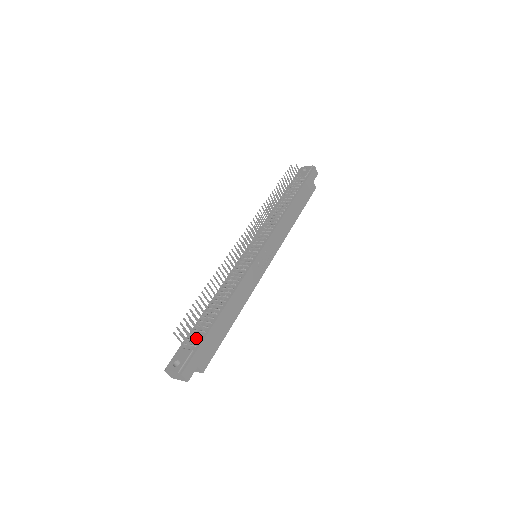
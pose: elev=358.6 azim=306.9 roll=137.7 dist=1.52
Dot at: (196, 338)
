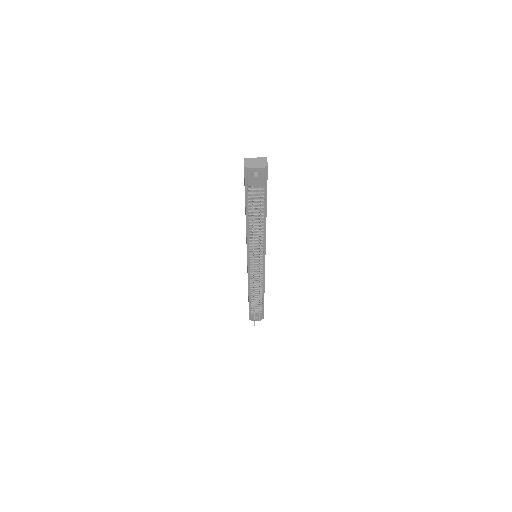
Dot at: occluded
